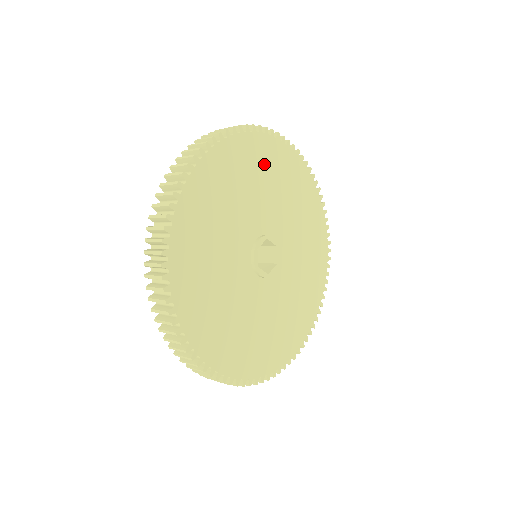
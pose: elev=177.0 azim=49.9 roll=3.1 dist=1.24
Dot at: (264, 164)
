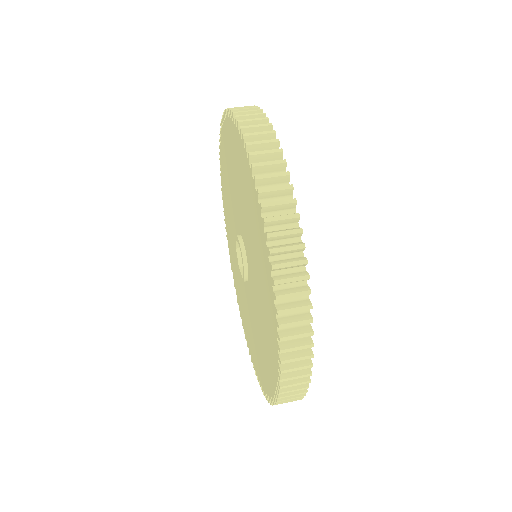
Dot at: occluded
